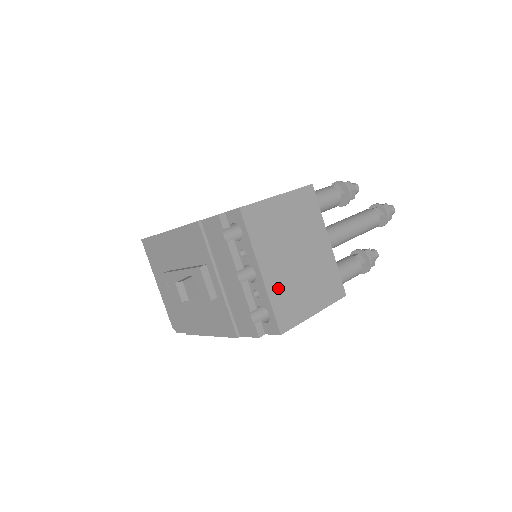
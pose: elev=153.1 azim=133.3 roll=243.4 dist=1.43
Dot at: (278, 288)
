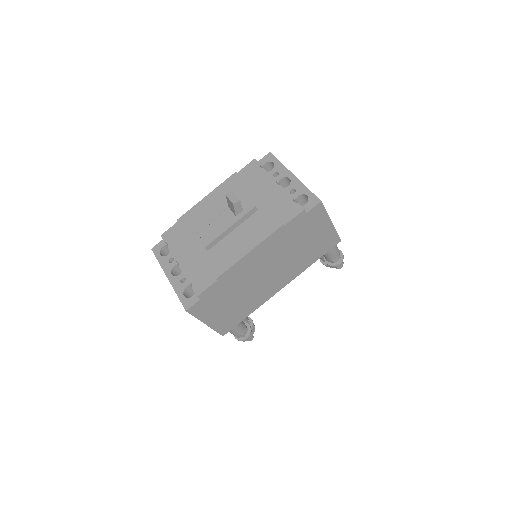
Dot at: occluded
